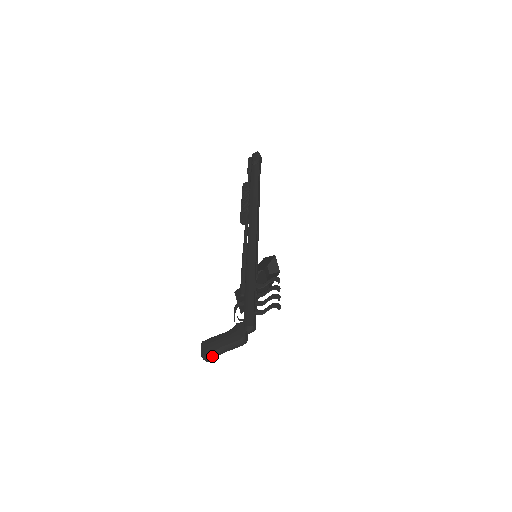
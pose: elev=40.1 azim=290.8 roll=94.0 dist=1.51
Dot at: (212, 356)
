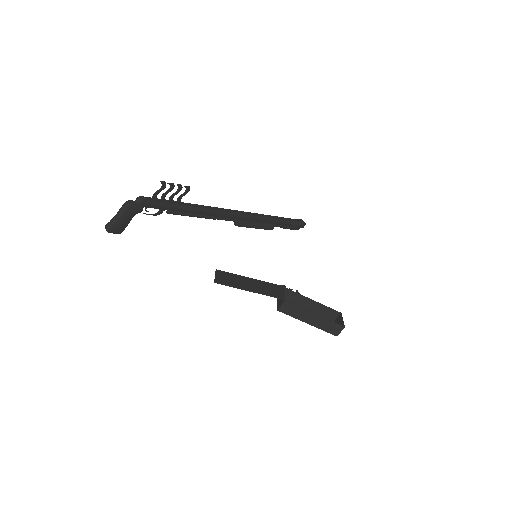
Dot at: (109, 223)
